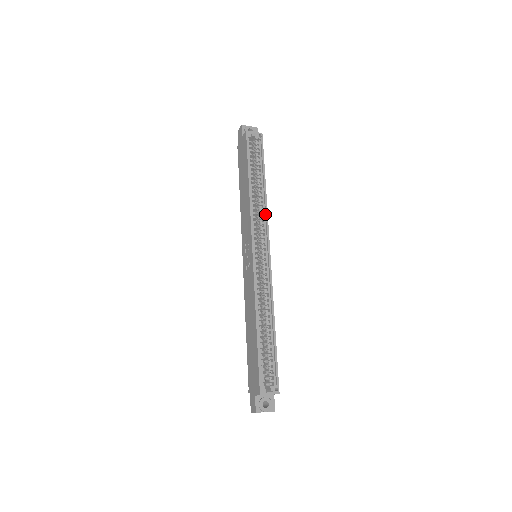
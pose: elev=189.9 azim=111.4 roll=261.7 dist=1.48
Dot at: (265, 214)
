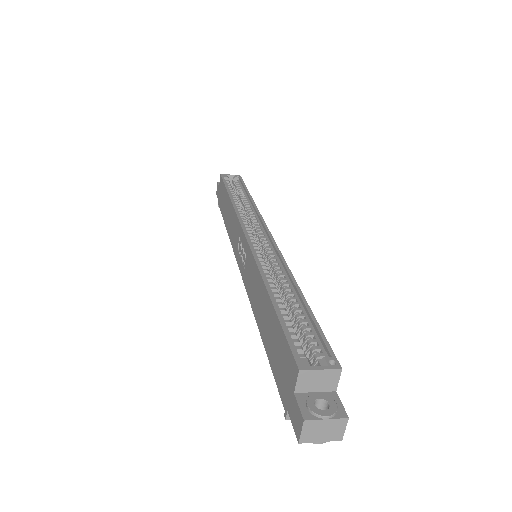
Dot at: (256, 214)
